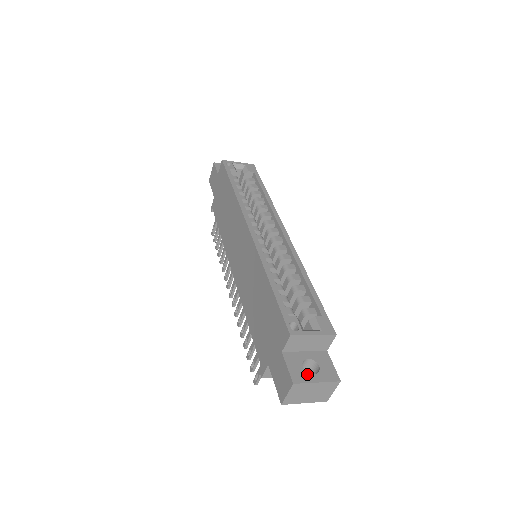
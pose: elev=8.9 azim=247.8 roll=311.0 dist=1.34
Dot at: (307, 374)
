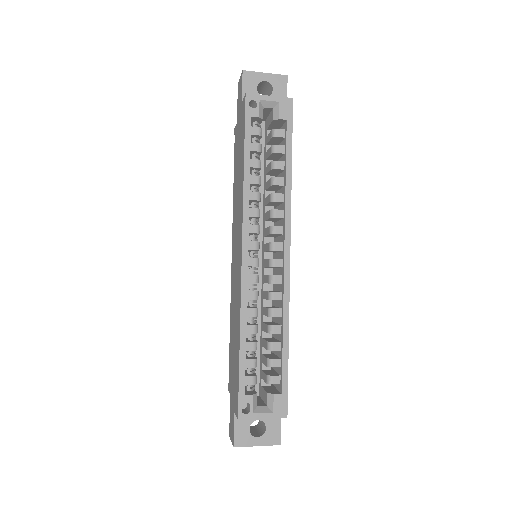
Dot at: (250, 437)
